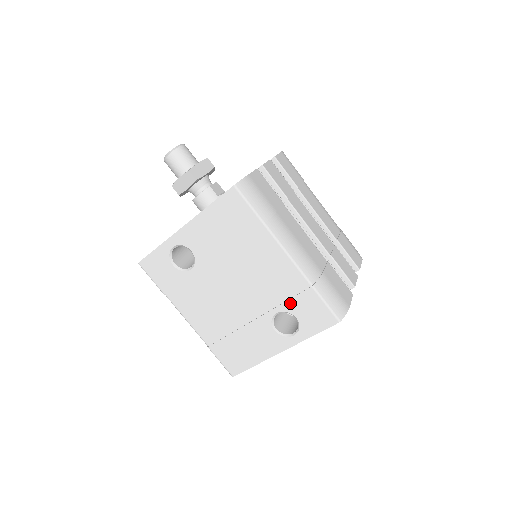
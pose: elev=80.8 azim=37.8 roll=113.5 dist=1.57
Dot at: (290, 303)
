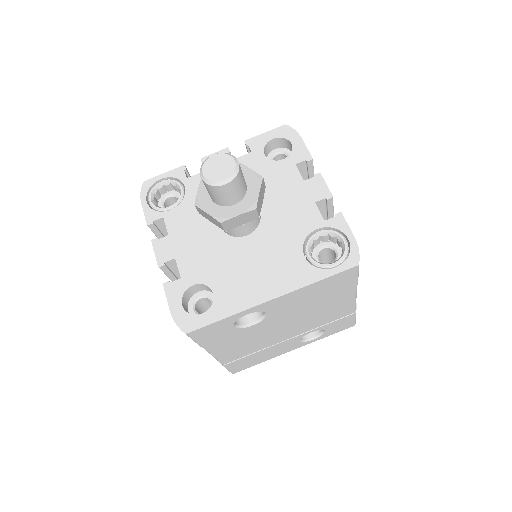
Dot at: (329, 325)
